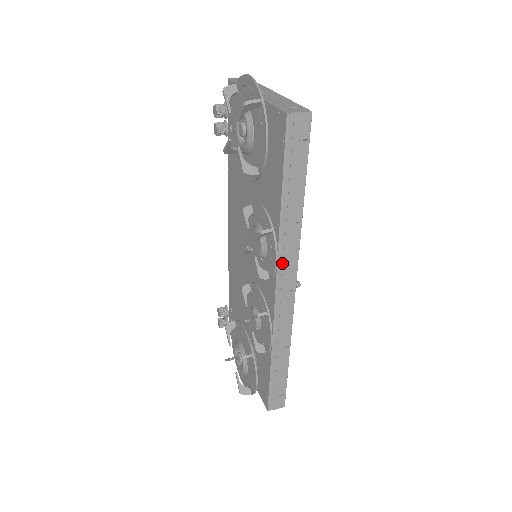
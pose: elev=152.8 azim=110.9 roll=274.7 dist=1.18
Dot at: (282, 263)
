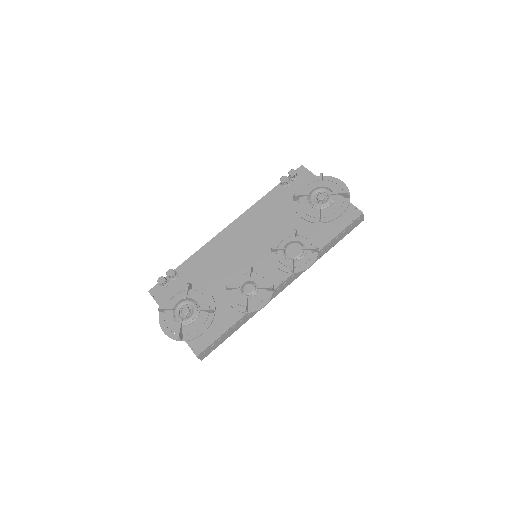
Dot at: occluded
